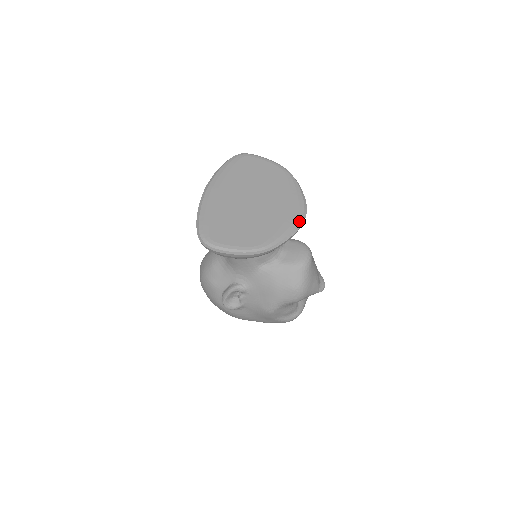
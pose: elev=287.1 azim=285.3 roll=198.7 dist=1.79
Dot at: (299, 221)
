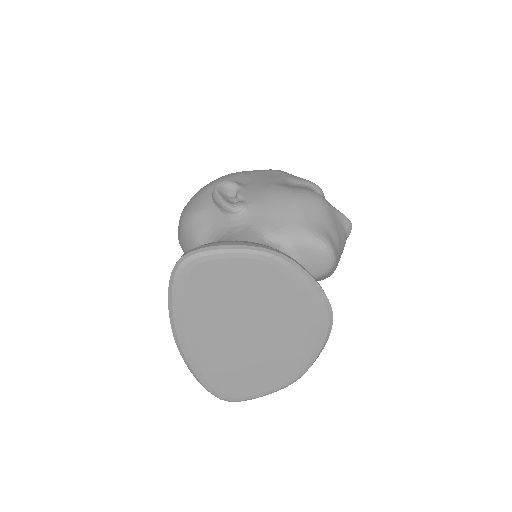
Dot at: (327, 330)
